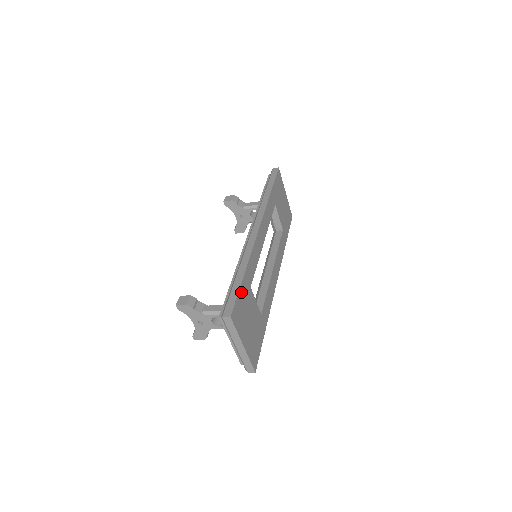
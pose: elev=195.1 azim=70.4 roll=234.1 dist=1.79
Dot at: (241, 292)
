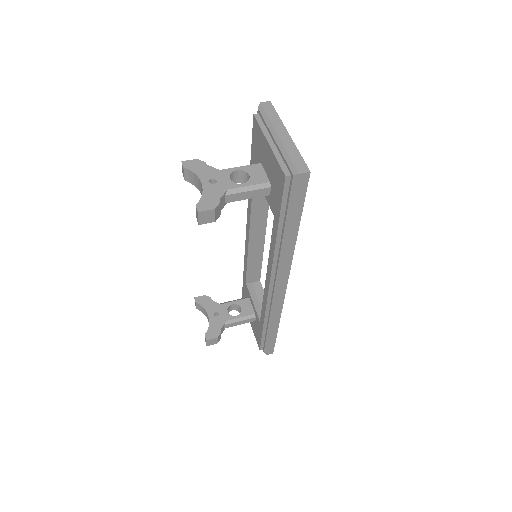
Dot at: occluded
